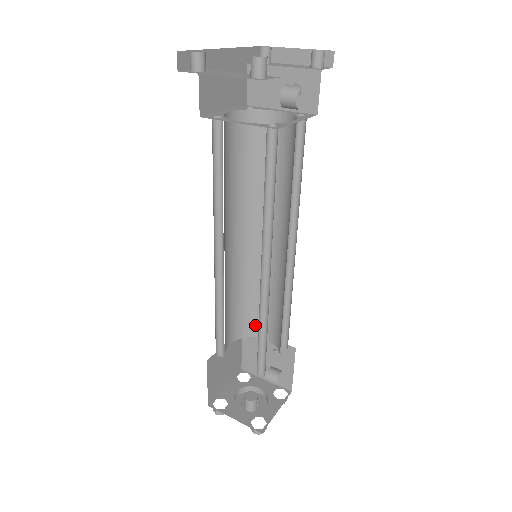
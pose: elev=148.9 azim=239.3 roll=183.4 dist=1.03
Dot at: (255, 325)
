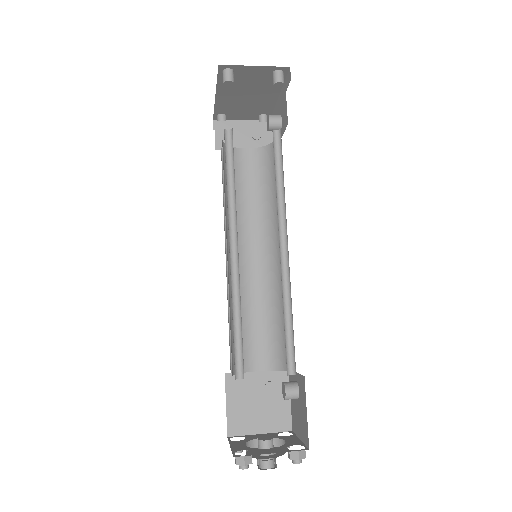
Dot at: (245, 356)
